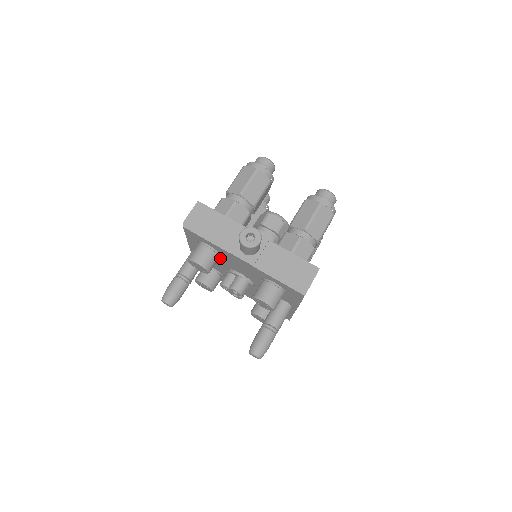
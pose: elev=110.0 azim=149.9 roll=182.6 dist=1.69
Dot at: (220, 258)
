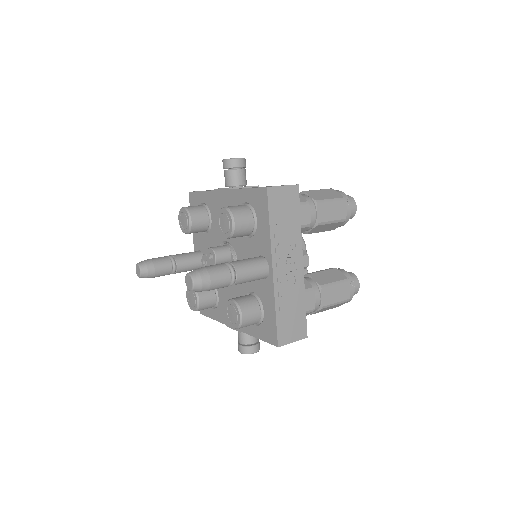
Dot at: (211, 227)
